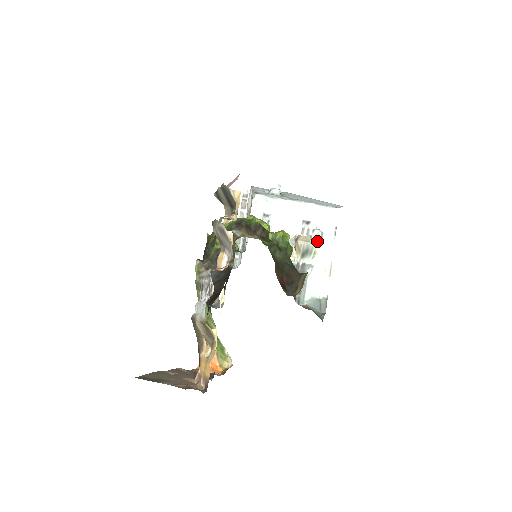
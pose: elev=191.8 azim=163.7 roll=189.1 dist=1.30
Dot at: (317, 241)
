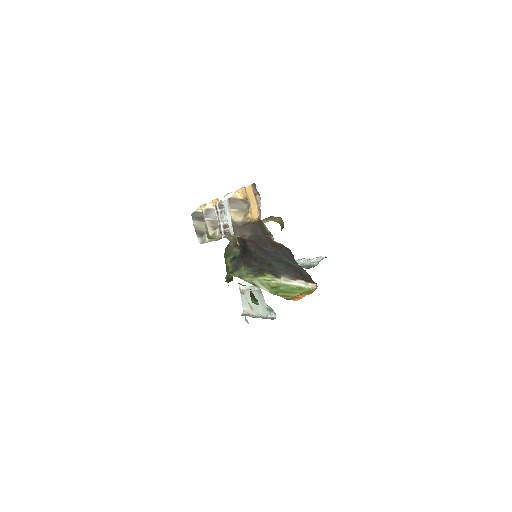
Dot at: occluded
